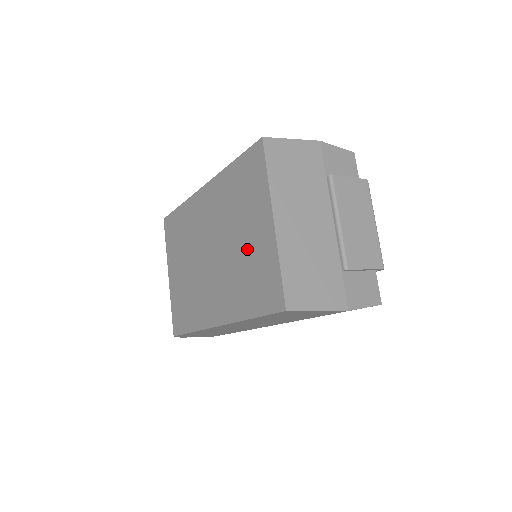
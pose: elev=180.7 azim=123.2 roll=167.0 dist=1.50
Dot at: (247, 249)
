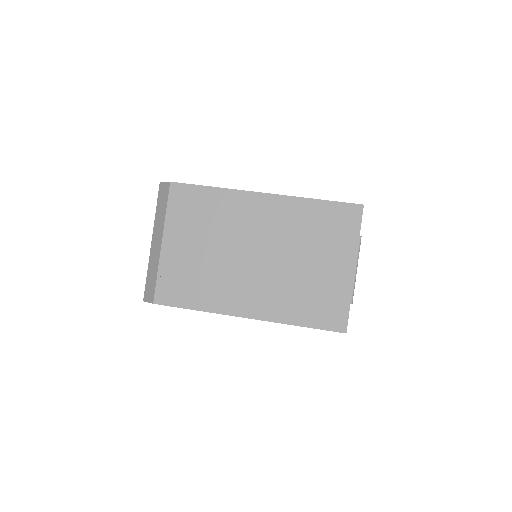
Dot at: (315, 275)
